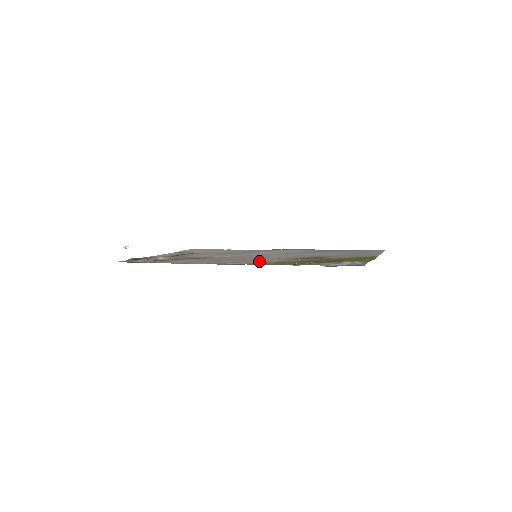
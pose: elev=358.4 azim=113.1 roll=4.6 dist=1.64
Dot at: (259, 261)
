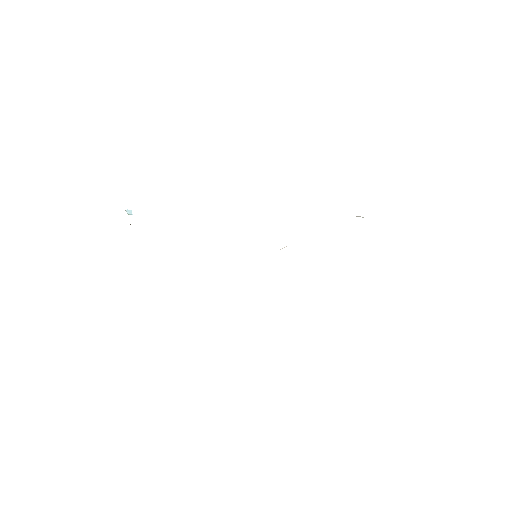
Dot at: occluded
